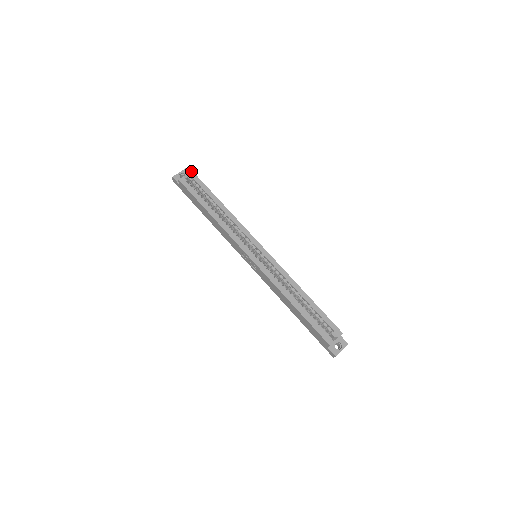
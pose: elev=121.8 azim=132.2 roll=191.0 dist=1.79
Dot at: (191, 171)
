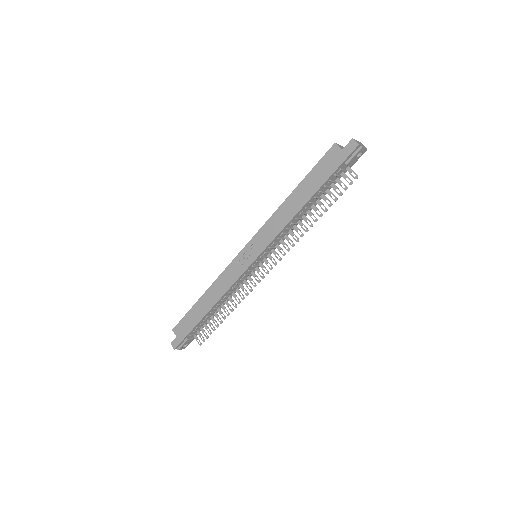
Dot at: occluded
